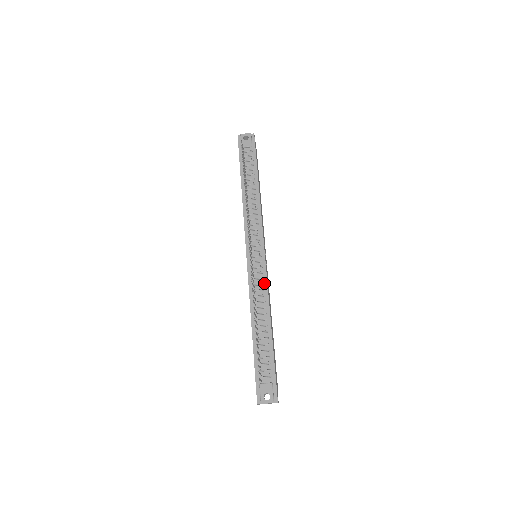
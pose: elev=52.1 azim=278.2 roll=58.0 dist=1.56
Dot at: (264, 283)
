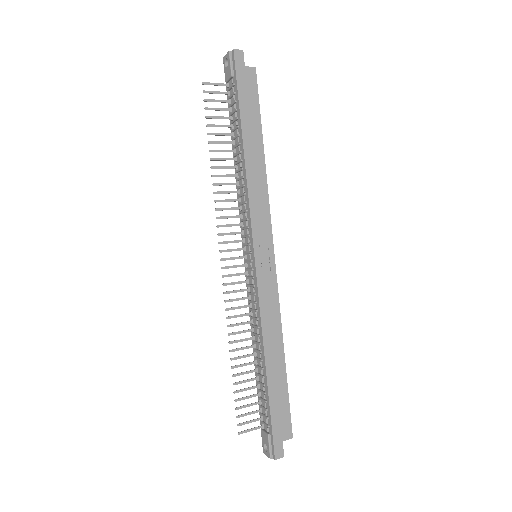
Dot at: (257, 301)
